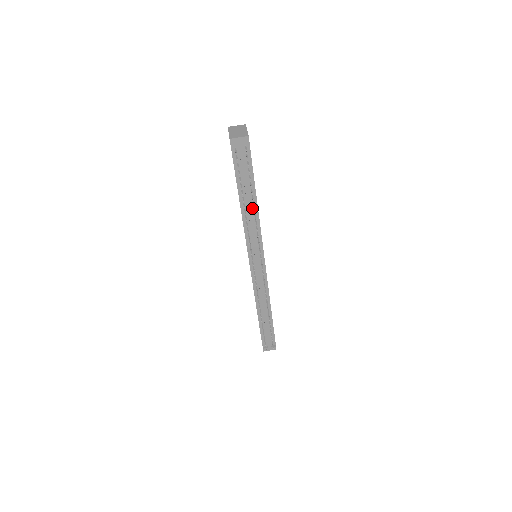
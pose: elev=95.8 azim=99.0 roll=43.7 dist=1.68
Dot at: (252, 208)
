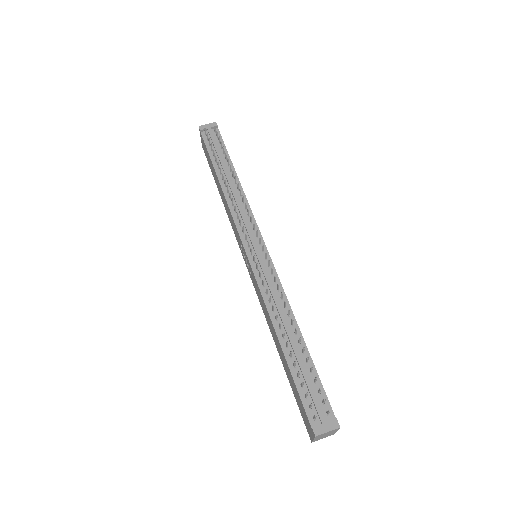
Dot at: (234, 184)
